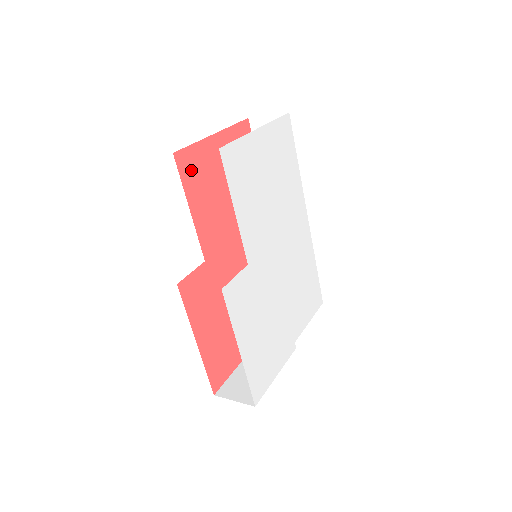
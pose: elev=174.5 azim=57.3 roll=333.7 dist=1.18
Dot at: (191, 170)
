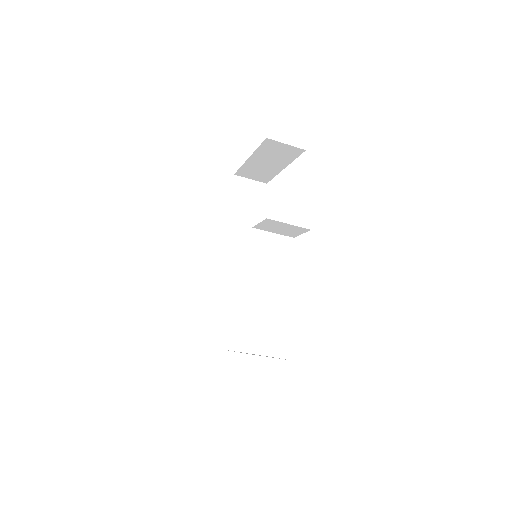
Dot at: occluded
